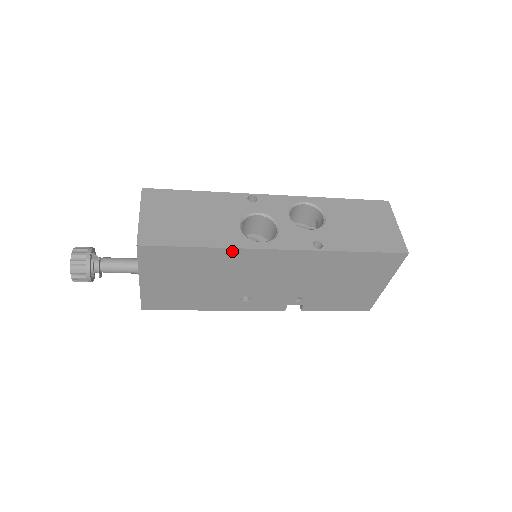
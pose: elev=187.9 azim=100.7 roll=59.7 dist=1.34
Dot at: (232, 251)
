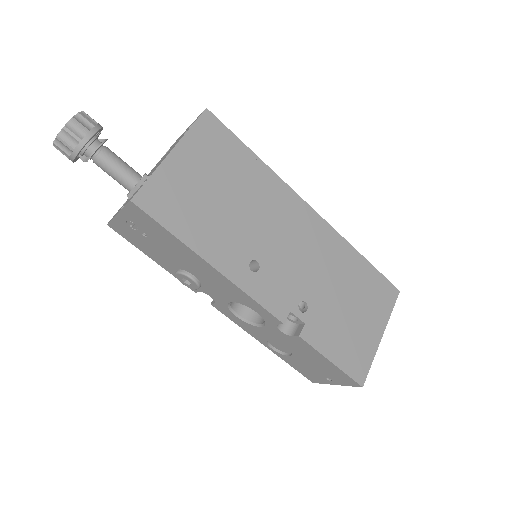
Dot at: (276, 180)
